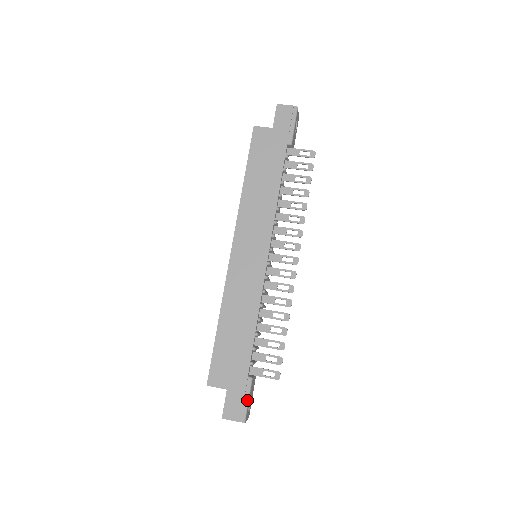
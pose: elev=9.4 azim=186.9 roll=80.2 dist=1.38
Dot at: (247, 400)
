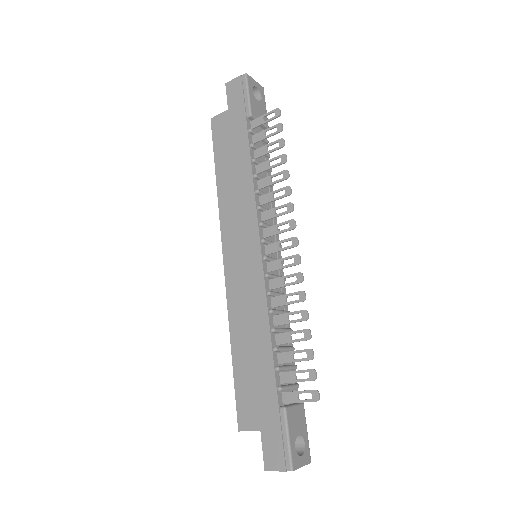
Dot at: (286, 439)
